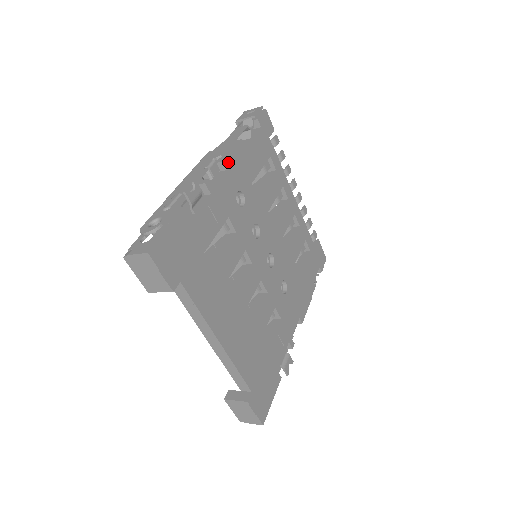
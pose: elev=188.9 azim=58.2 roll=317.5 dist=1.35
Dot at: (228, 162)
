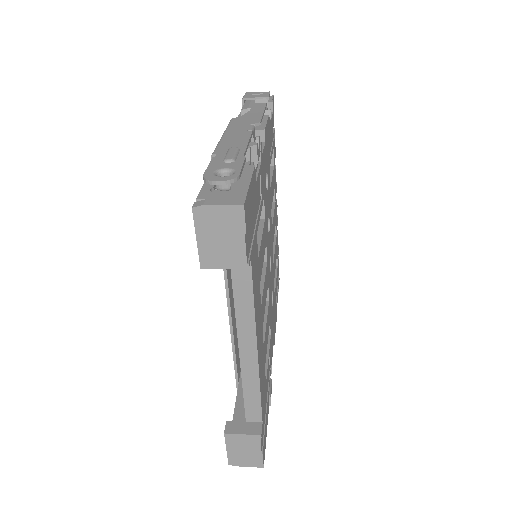
Dot at: (265, 133)
